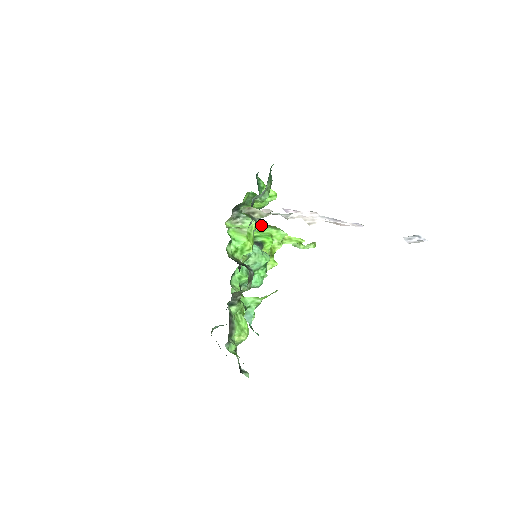
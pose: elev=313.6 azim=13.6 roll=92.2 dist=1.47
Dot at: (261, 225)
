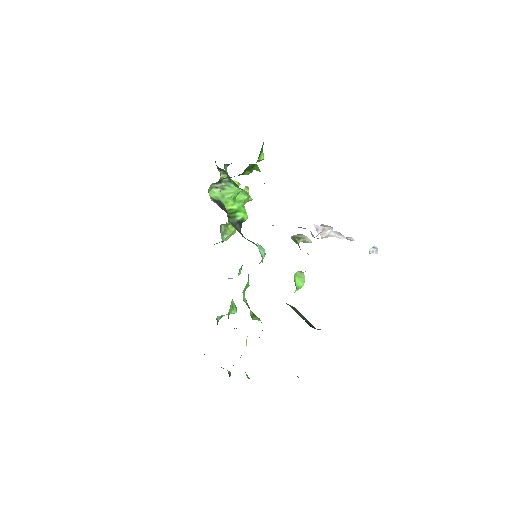
Dot at: occluded
